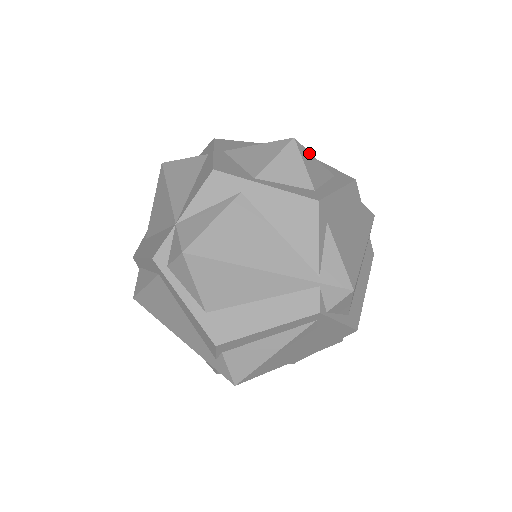
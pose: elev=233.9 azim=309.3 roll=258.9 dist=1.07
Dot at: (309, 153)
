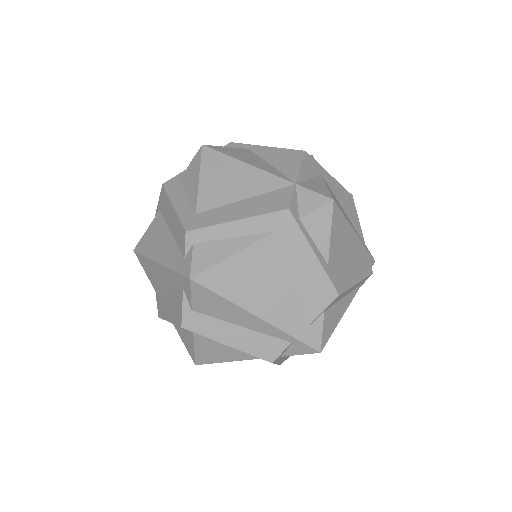
Dot at: occluded
